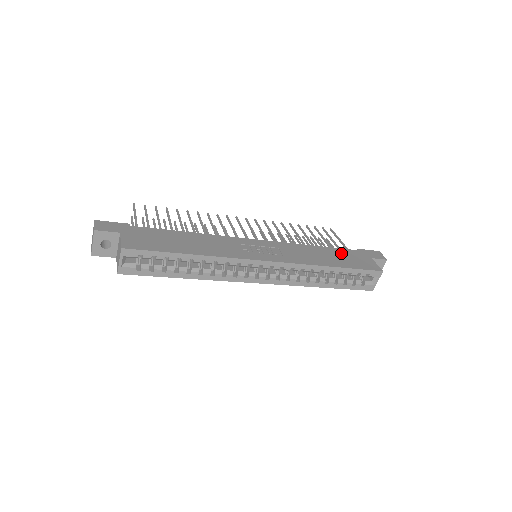
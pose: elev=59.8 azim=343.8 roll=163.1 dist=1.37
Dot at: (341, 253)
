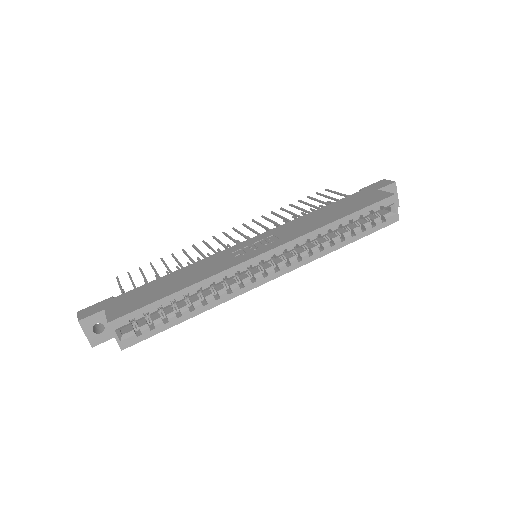
Dot at: (342, 203)
